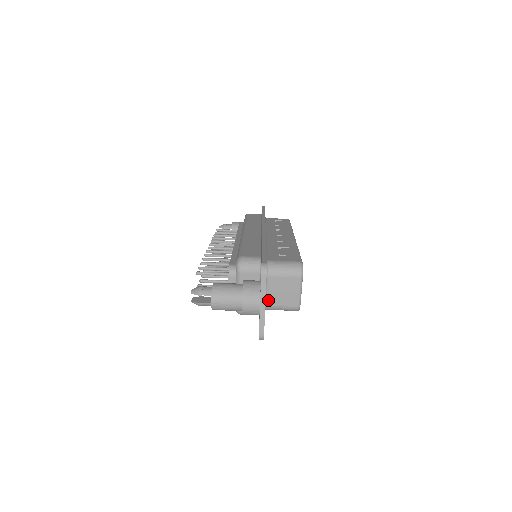
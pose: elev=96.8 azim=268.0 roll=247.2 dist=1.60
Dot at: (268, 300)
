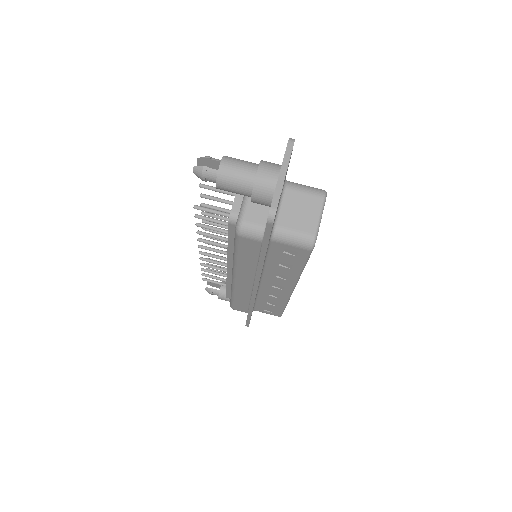
Dot at: (279, 219)
